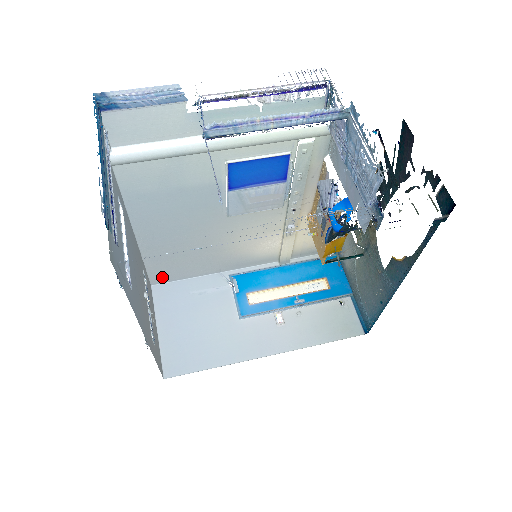
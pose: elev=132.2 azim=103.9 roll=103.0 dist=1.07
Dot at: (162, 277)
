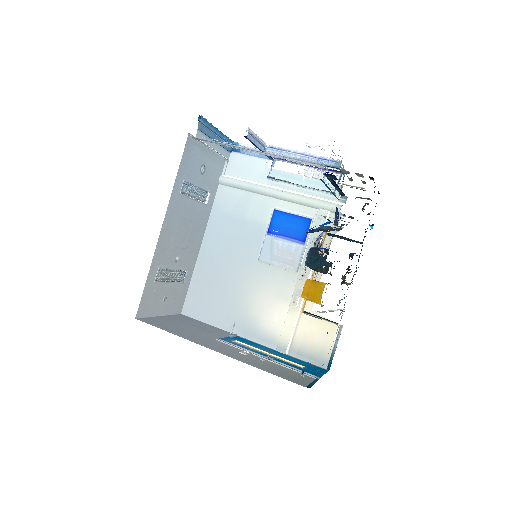
Dot at: (192, 308)
